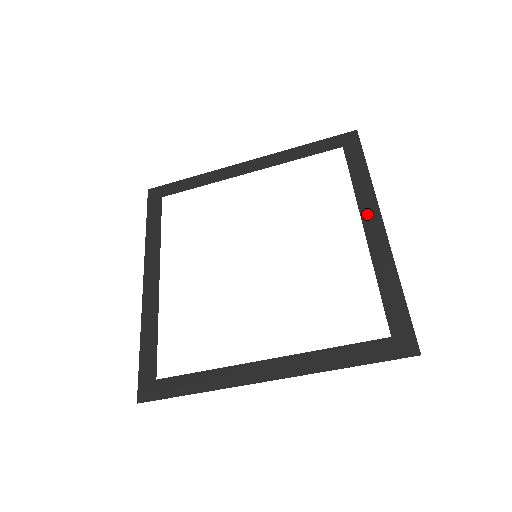
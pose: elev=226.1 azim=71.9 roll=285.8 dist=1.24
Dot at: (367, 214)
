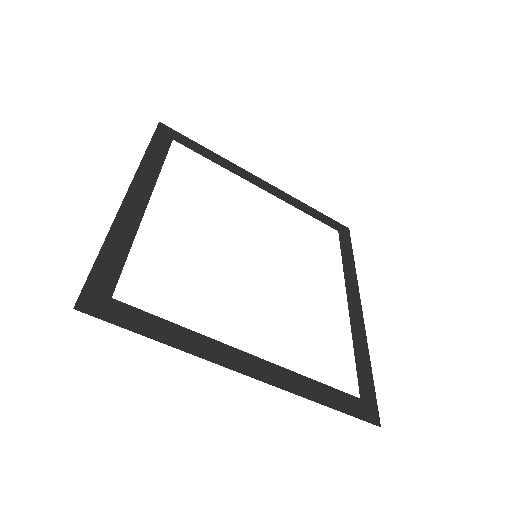
Dot at: (351, 291)
